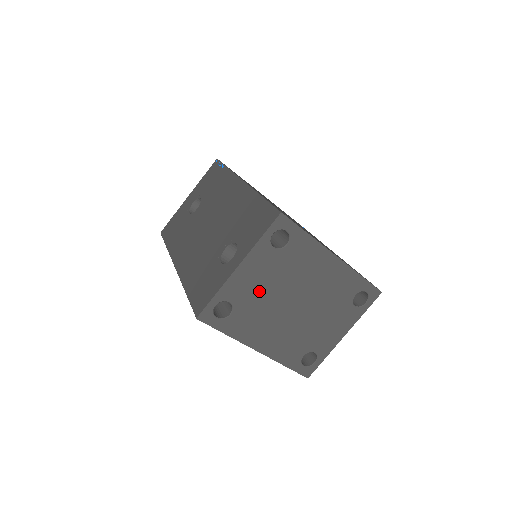
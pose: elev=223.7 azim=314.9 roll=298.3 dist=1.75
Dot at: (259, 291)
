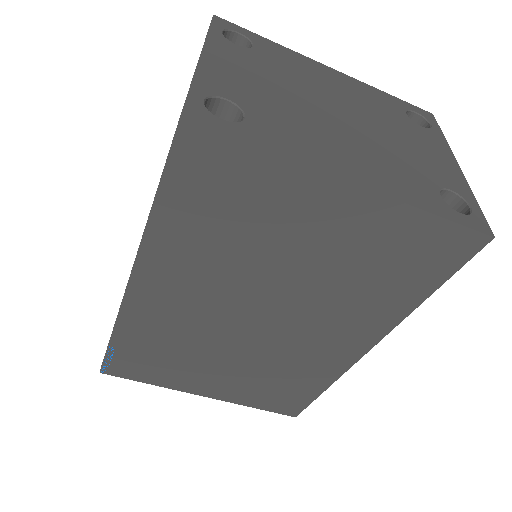
Dot at: (264, 91)
